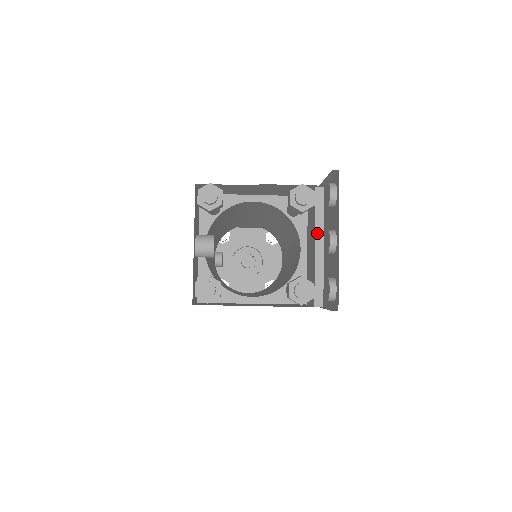
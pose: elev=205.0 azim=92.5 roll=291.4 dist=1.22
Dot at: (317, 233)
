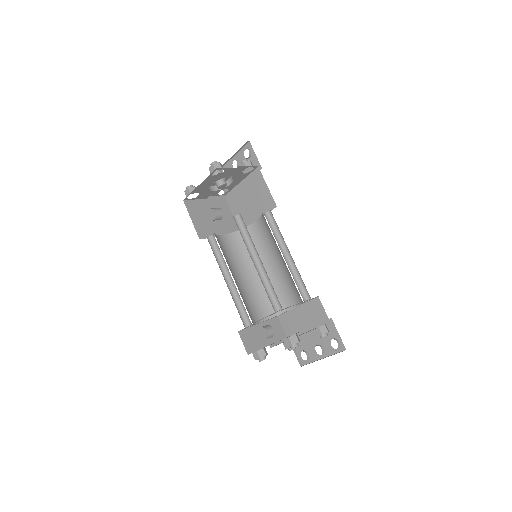
Dot at: (312, 326)
